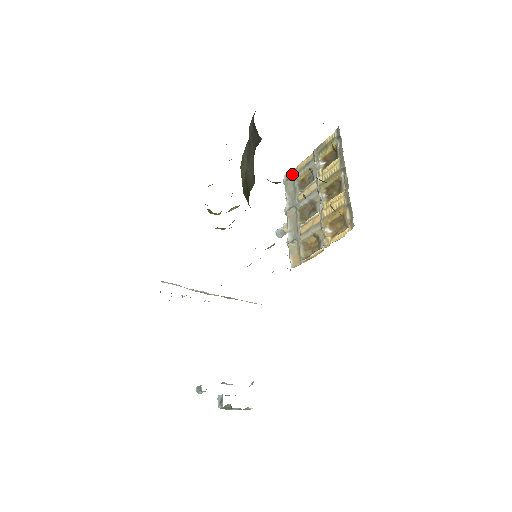
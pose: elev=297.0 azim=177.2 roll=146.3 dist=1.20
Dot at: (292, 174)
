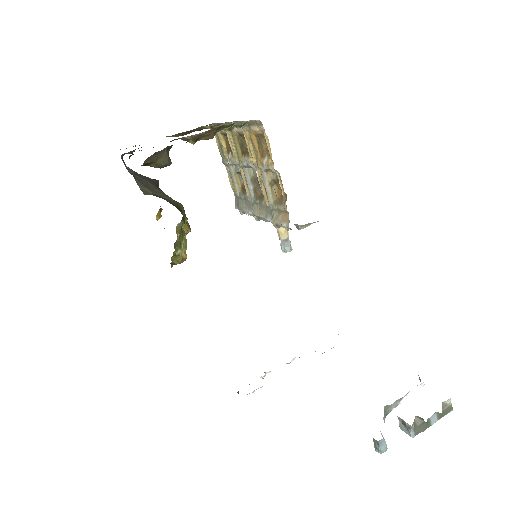
Dot at: (236, 199)
